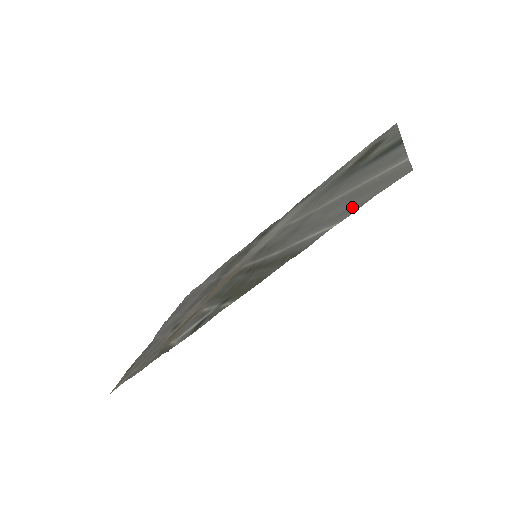
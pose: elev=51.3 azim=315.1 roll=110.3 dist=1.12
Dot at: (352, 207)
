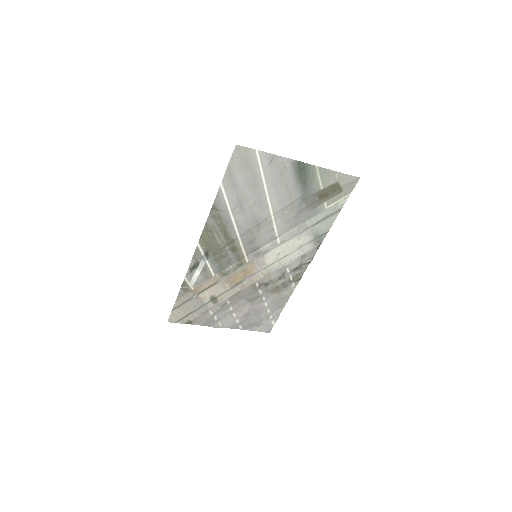
Dot at: (234, 178)
